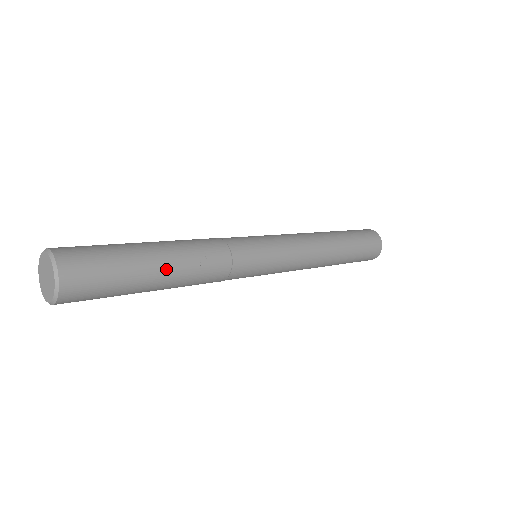
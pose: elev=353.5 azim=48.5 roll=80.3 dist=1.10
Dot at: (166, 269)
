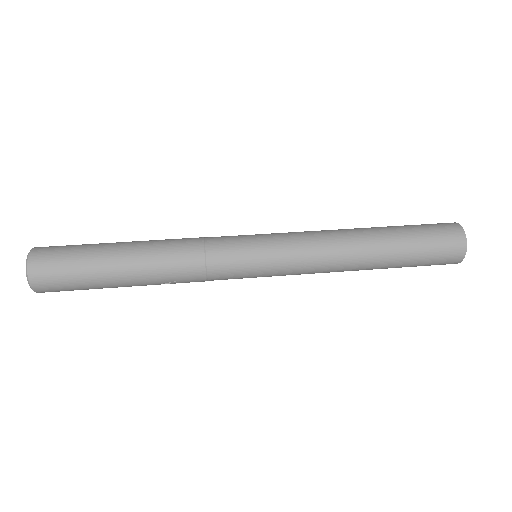
Dot at: (131, 285)
